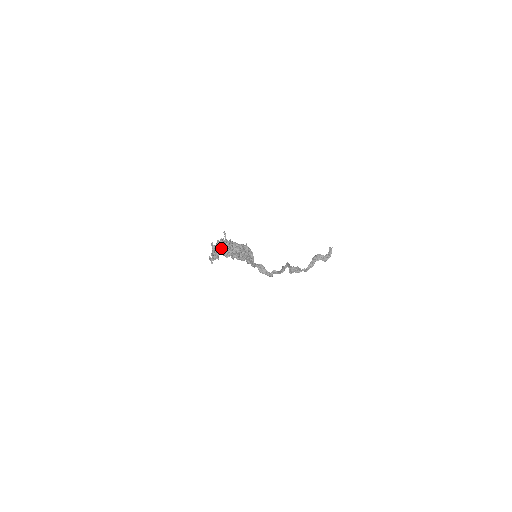
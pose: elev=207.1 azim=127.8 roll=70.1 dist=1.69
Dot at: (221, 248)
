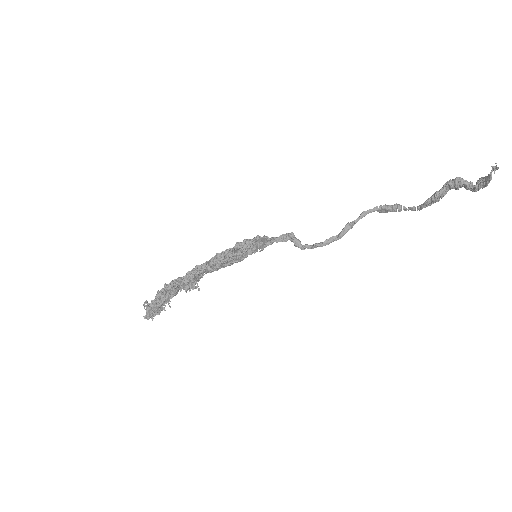
Dot at: (155, 309)
